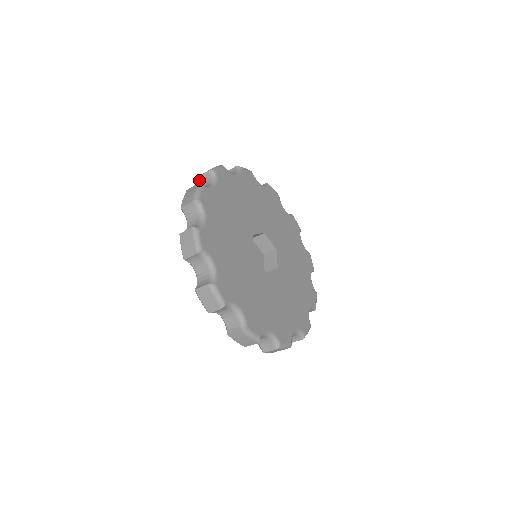
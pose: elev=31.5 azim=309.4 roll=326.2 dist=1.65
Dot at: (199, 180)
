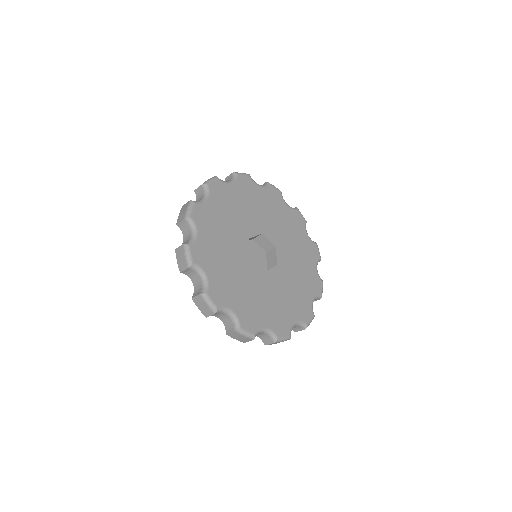
Dot at: (195, 193)
